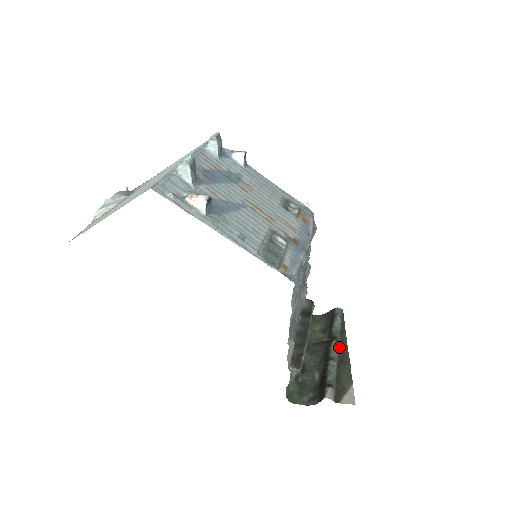
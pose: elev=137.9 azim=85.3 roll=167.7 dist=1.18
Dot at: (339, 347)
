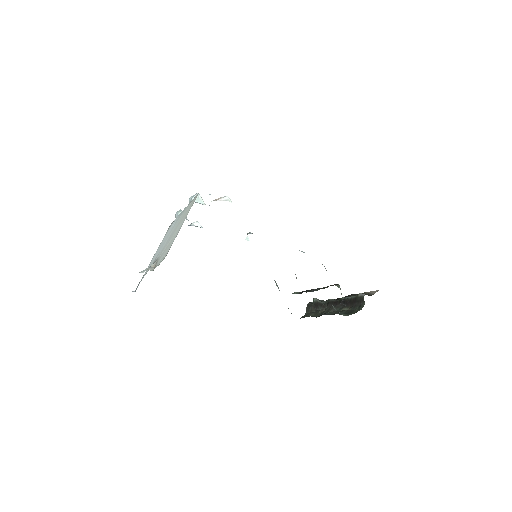
Dot at: (336, 299)
